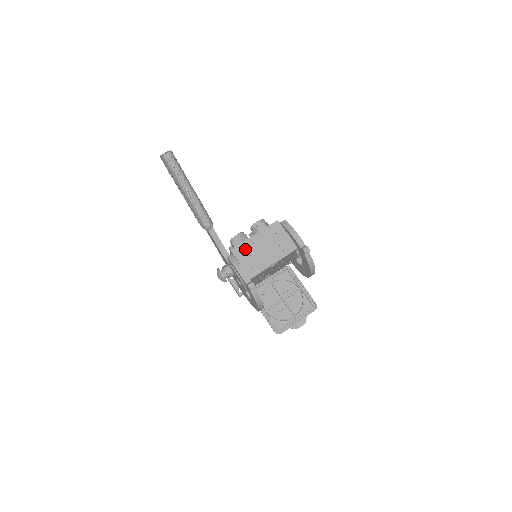
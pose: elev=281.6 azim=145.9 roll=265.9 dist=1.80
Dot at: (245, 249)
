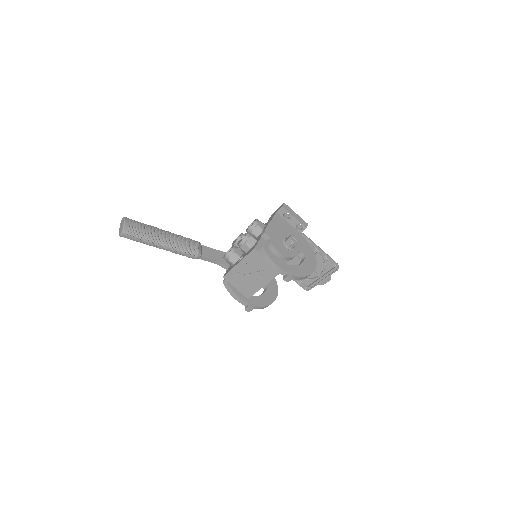
Dot at: (234, 276)
